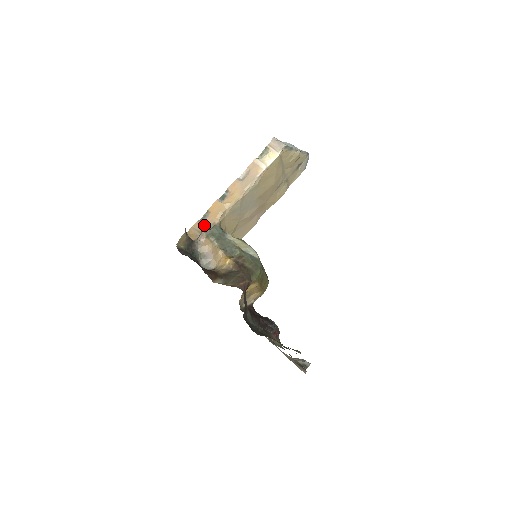
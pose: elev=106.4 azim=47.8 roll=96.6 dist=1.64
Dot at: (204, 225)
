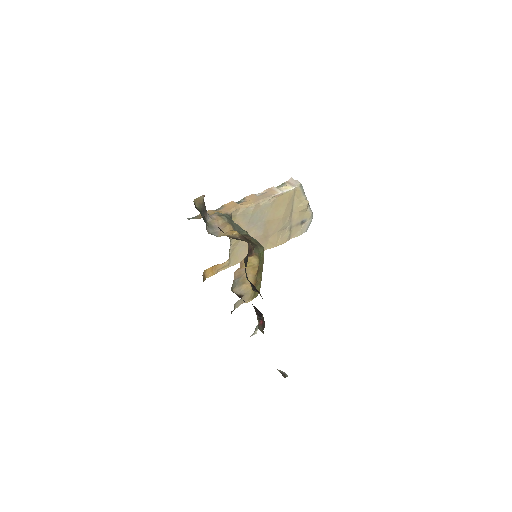
Dot at: occluded
